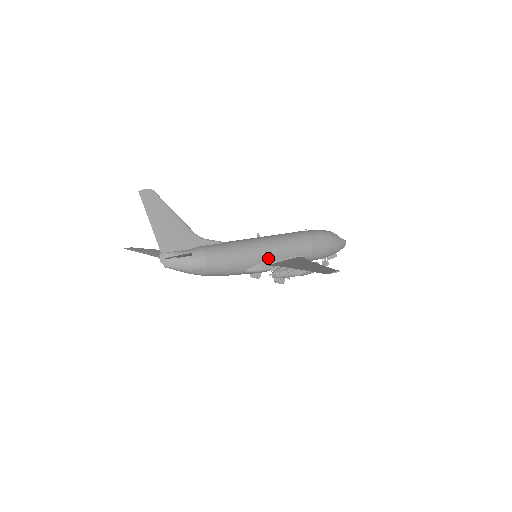
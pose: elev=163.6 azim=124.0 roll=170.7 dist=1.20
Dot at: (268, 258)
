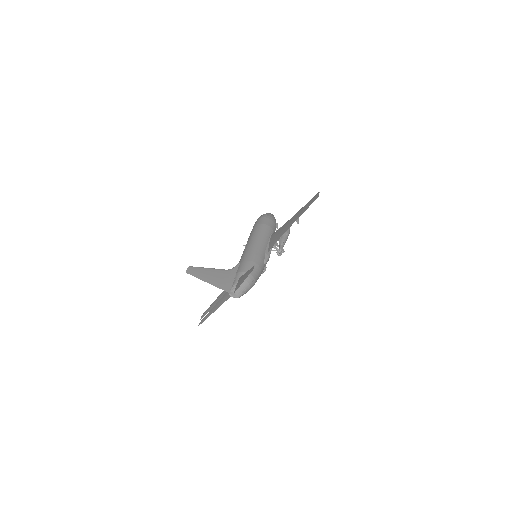
Dot at: (264, 248)
